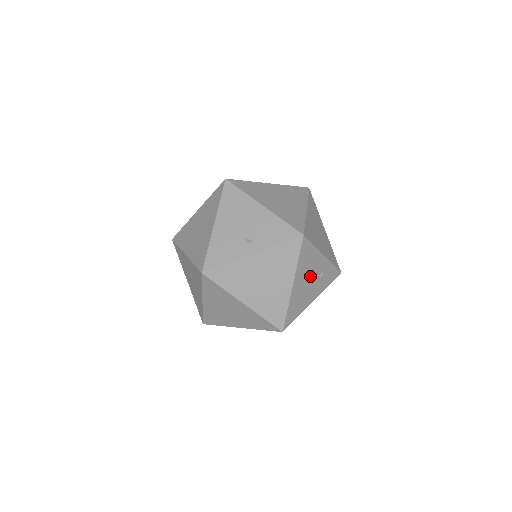
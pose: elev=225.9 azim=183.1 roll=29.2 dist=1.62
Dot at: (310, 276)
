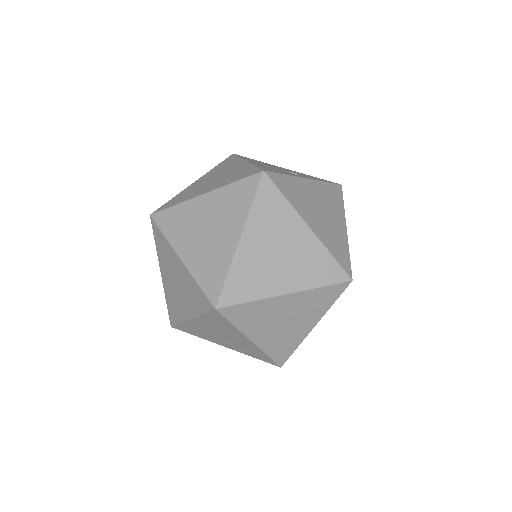
Dot at: occluded
